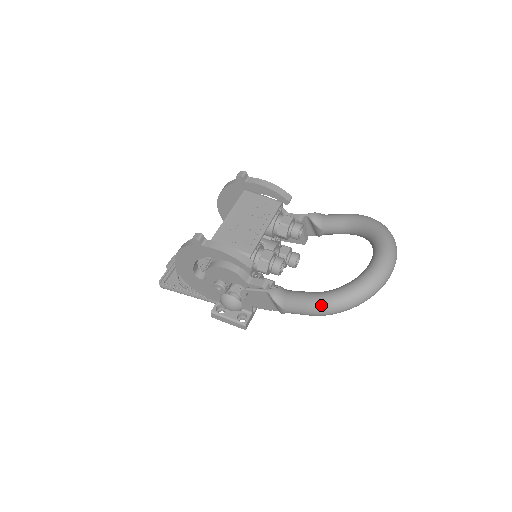
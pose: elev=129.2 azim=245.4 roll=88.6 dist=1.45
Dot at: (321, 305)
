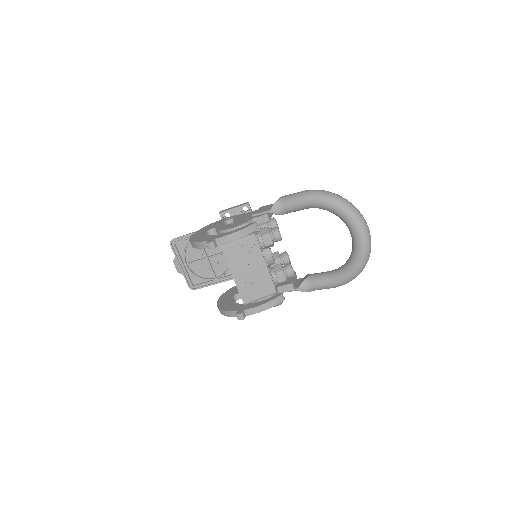
Dot at: occluded
